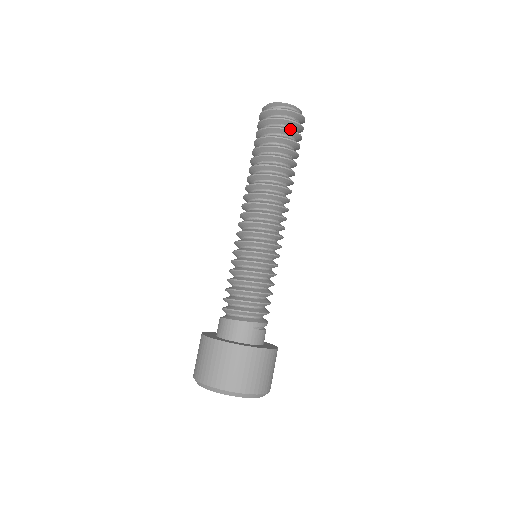
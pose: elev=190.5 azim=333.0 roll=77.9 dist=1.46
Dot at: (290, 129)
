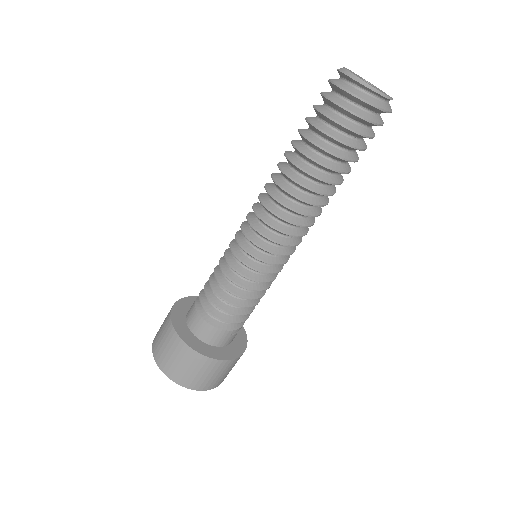
Dot at: (368, 135)
